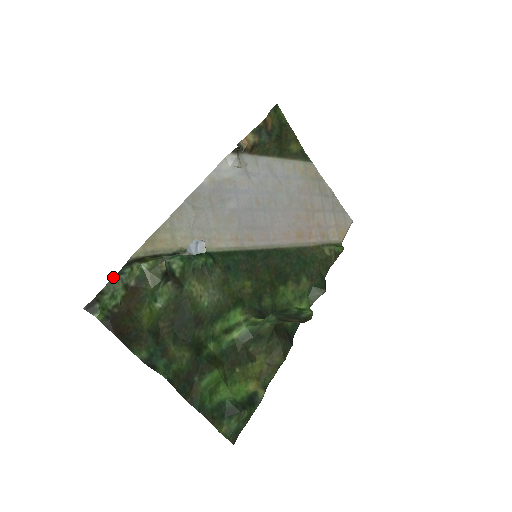
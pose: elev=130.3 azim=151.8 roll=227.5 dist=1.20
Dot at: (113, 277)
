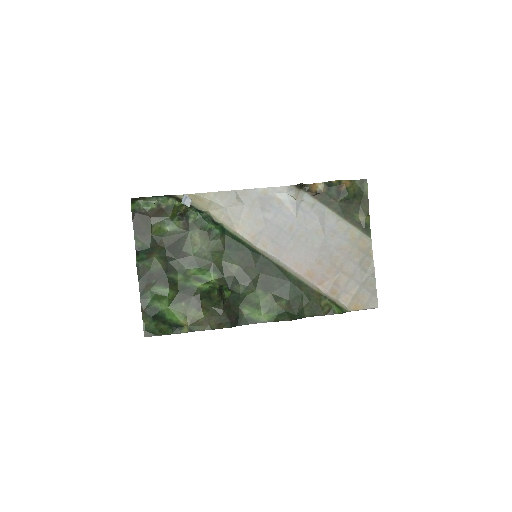
Dot at: (157, 196)
